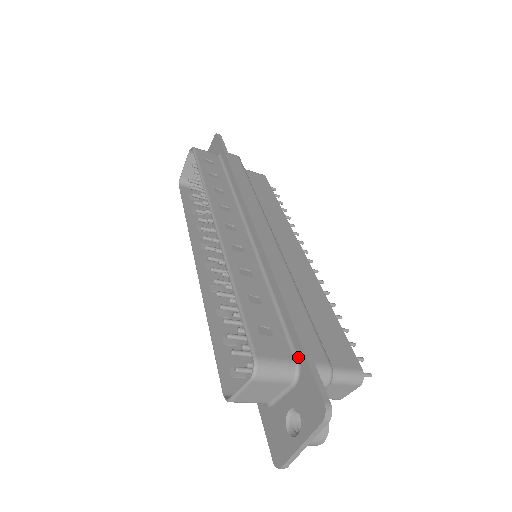
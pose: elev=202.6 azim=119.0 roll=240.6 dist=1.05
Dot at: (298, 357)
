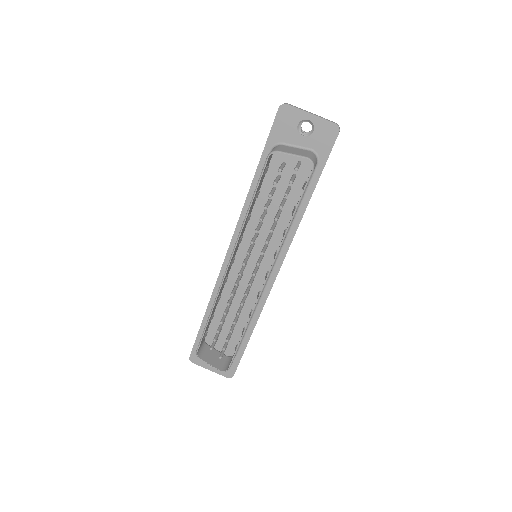
Dot at: (238, 355)
